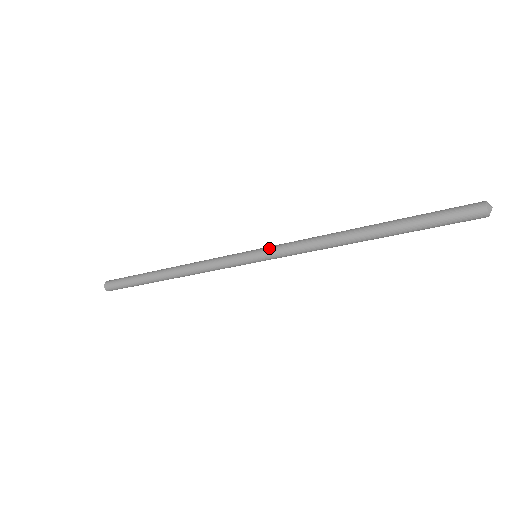
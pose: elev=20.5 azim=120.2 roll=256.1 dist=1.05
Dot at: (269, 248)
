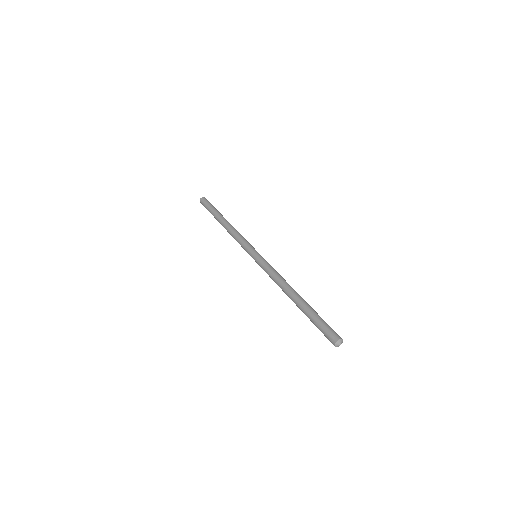
Dot at: (258, 261)
